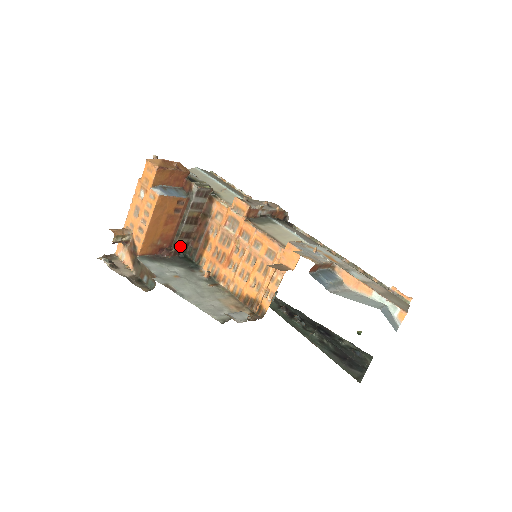
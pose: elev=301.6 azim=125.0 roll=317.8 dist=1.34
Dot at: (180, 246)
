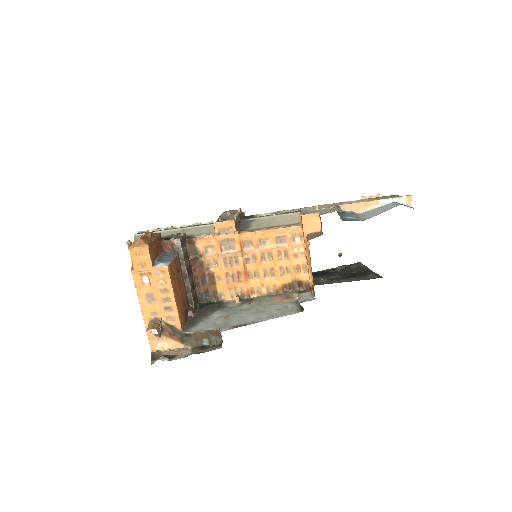
Dot at: (194, 299)
